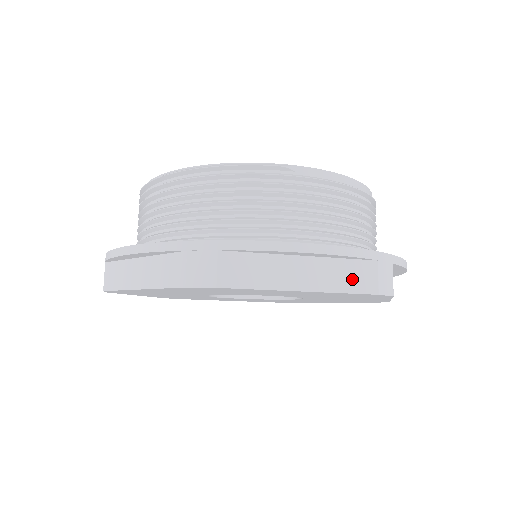
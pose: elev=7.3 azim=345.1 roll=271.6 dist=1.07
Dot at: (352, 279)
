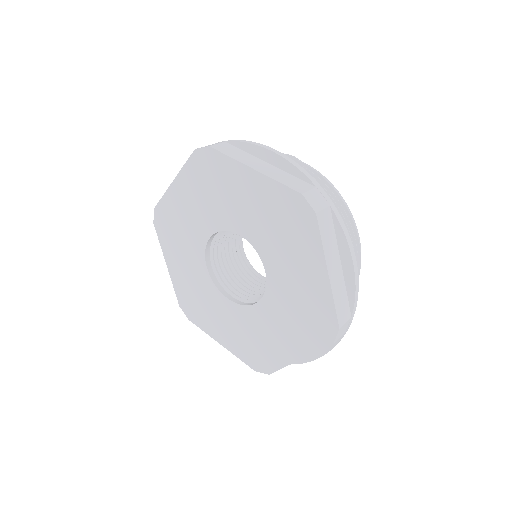
Dot at: (290, 182)
